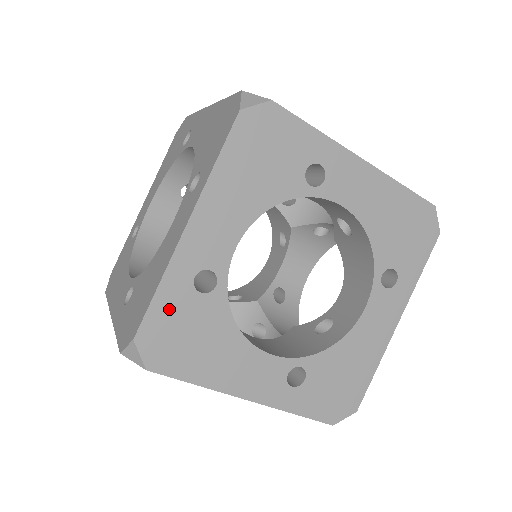
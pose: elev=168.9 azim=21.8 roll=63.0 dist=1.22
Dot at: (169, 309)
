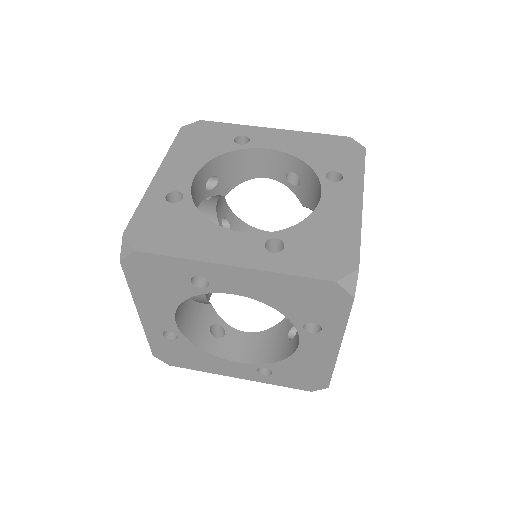
Dot at: occluded
